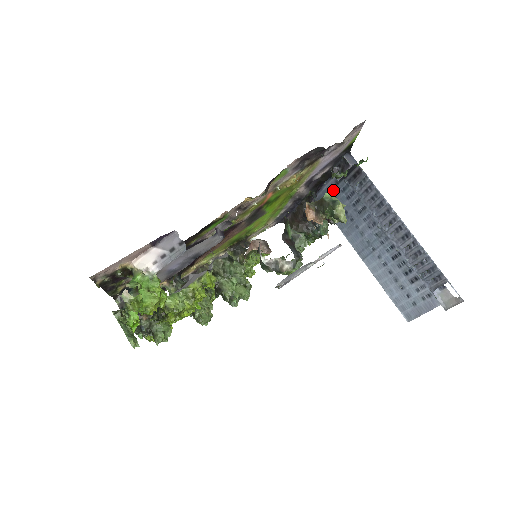
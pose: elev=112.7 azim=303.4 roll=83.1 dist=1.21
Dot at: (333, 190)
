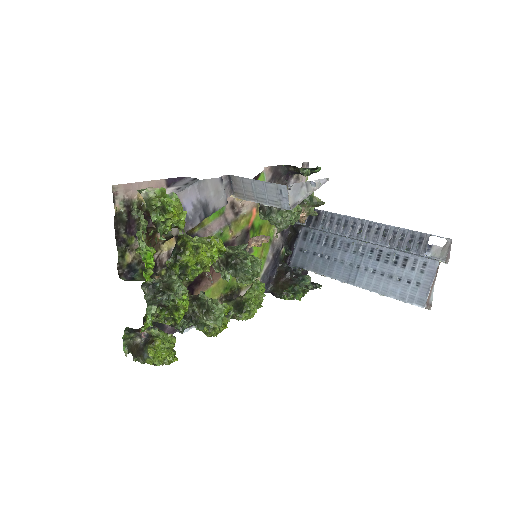
Dot at: (303, 247)
